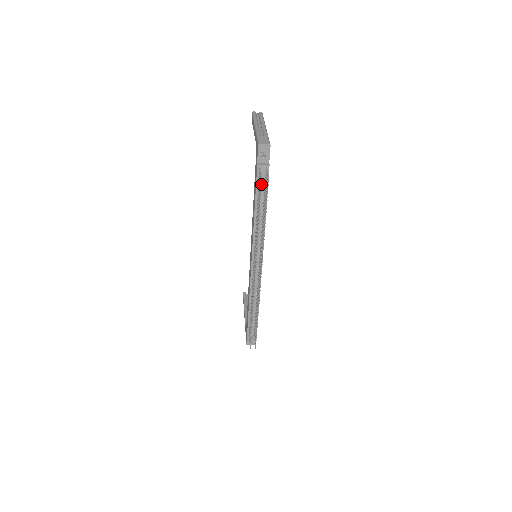
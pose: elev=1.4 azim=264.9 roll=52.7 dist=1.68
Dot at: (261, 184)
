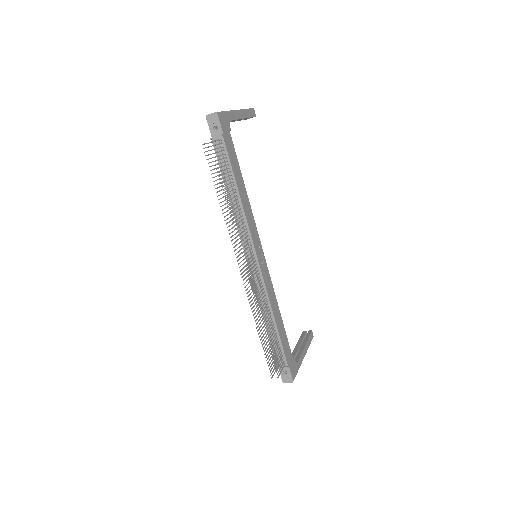
Dot at: (205, 151)
